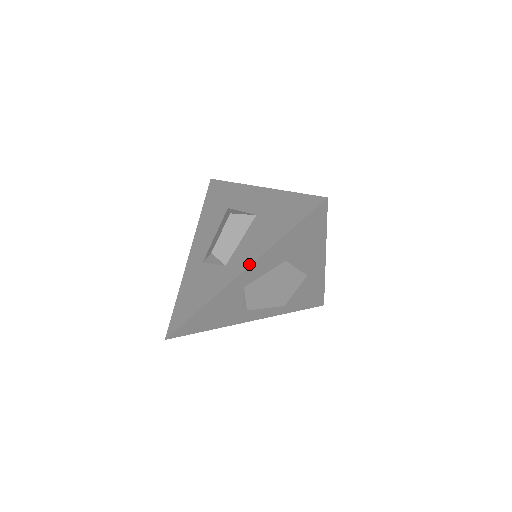
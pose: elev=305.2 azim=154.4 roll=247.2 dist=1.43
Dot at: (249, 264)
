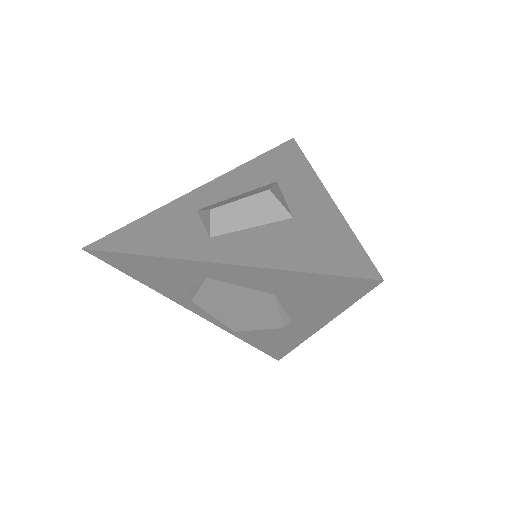
Dot at: (231, 262)
